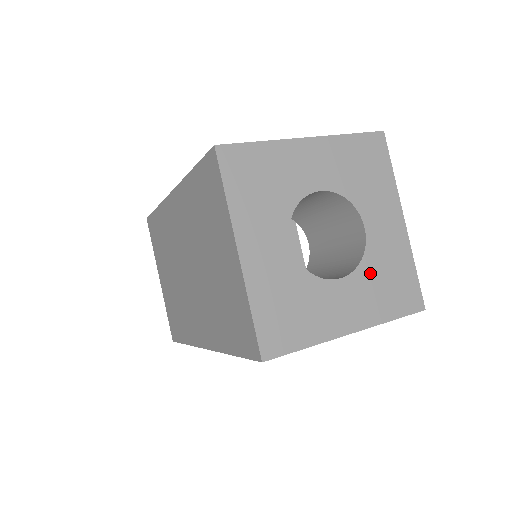
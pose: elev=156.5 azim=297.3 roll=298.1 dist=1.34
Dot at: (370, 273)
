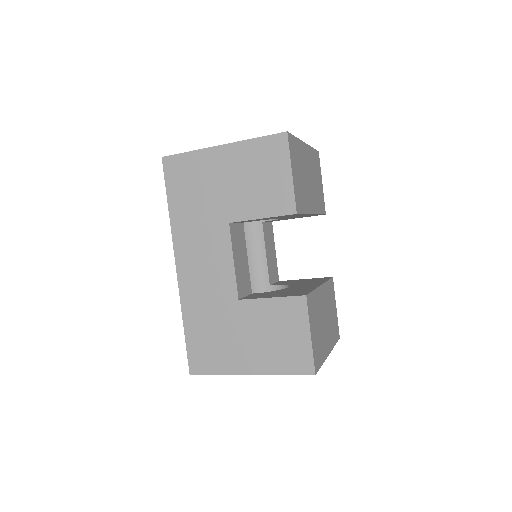
Dot at: occluded
